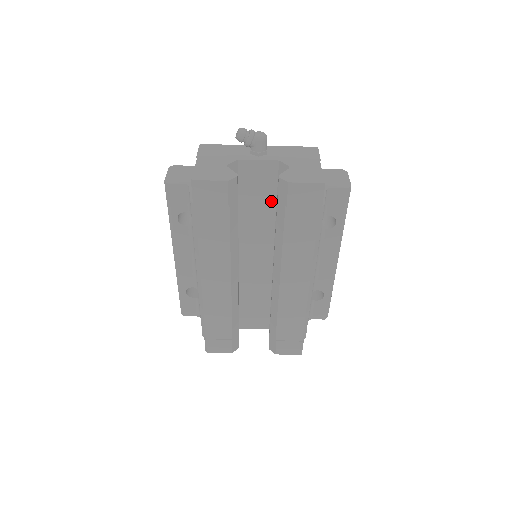
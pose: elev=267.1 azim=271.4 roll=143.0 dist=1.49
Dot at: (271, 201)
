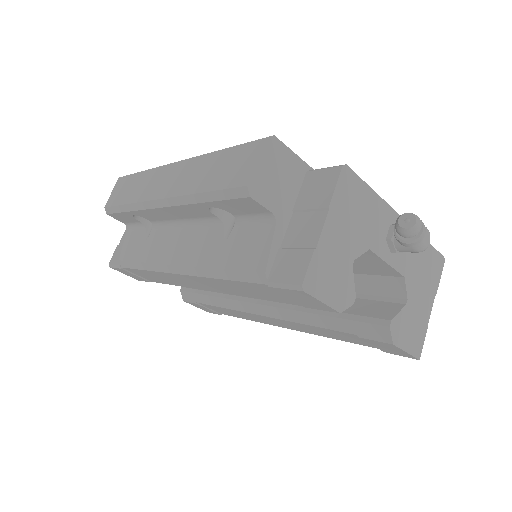
Dot at: occluded
